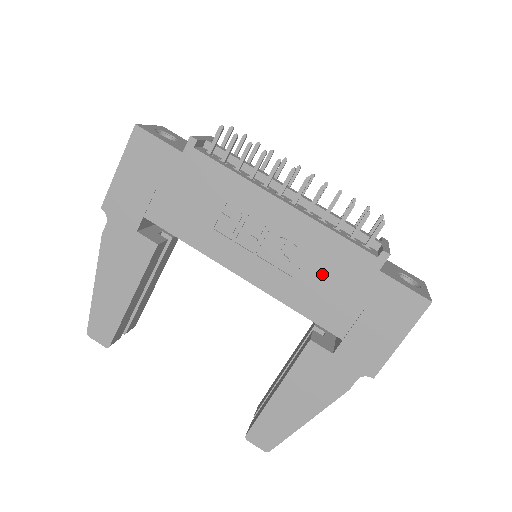
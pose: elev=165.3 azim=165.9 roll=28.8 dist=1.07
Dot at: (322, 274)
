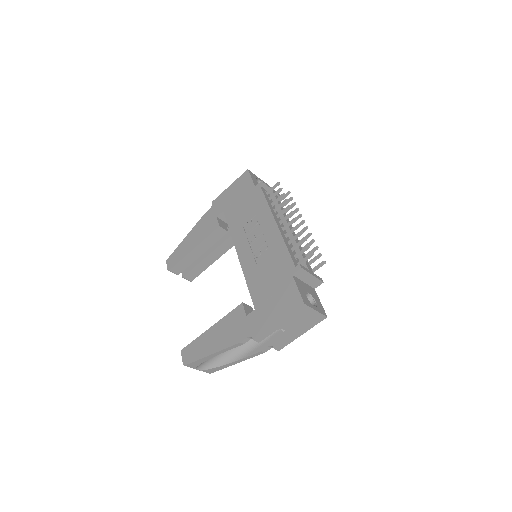
Dot at: (268, 267)
